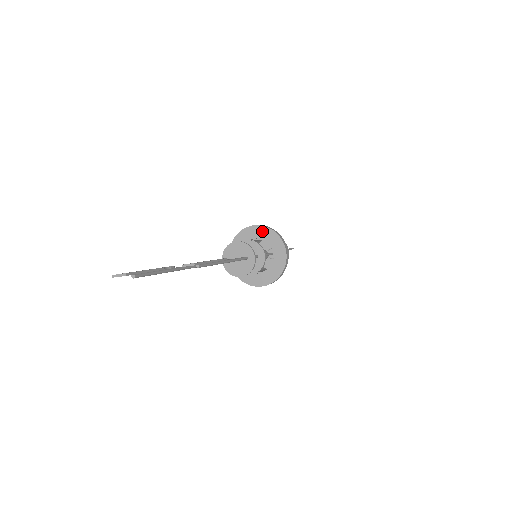
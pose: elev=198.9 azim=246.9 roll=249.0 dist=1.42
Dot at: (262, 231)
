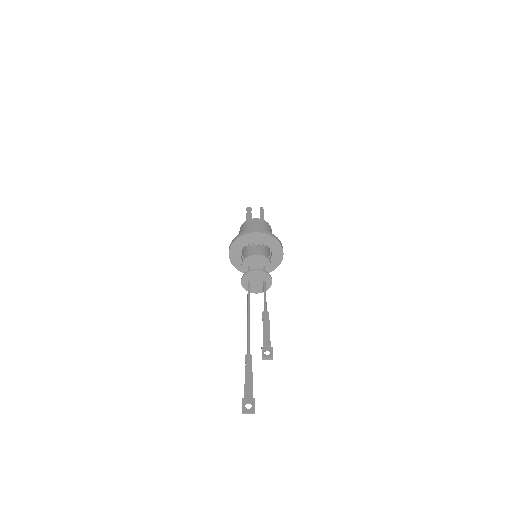
Dot at: (265, 238)
